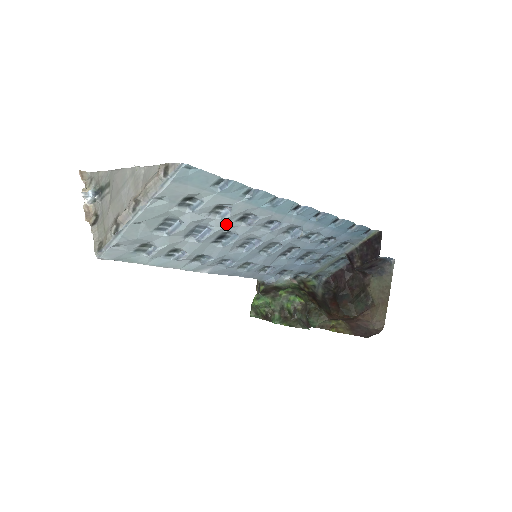
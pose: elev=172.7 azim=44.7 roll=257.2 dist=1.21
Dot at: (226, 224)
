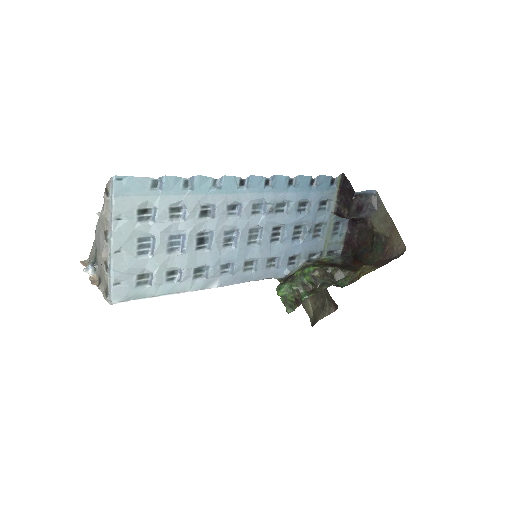
Dot at: (193, 223)
